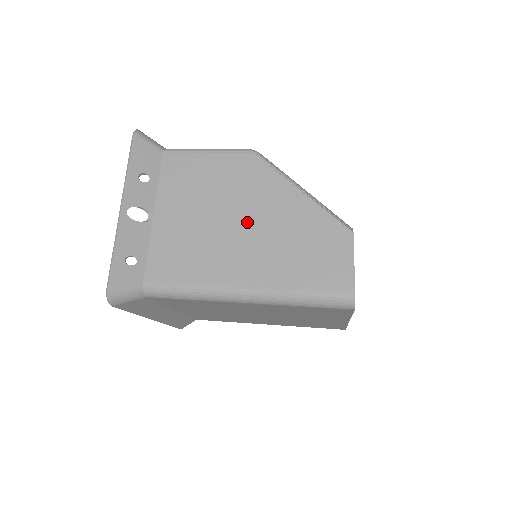
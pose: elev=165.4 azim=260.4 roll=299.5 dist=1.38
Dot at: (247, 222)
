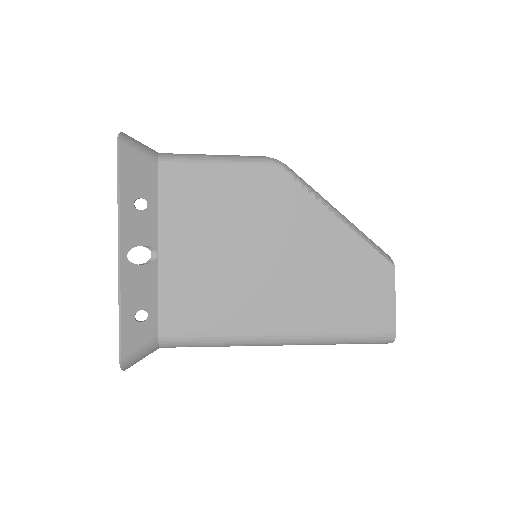
Dot at: (278, 258)
